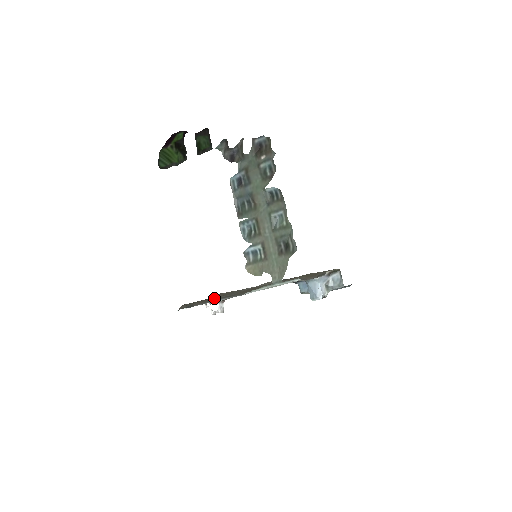
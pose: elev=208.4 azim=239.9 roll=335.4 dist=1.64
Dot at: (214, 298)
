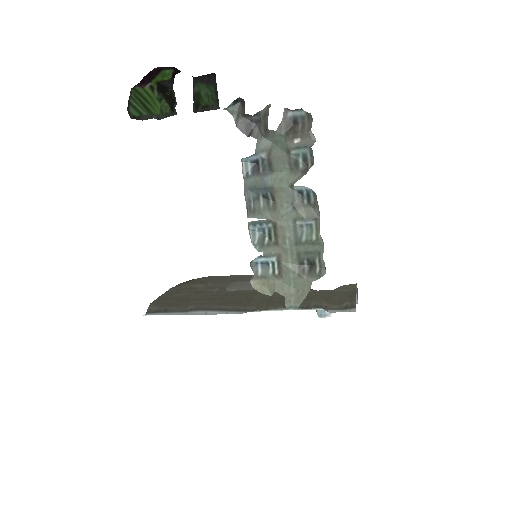
Dot at: (197, 303)
